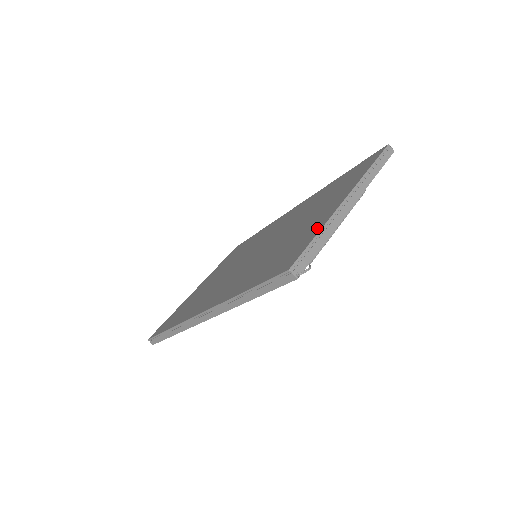
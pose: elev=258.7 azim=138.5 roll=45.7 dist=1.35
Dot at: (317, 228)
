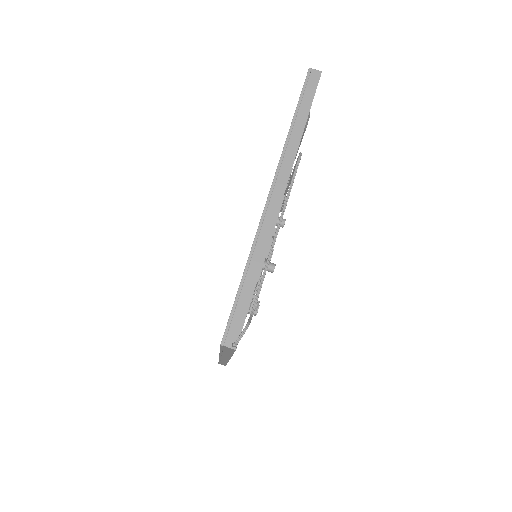
Dot at: occluded
